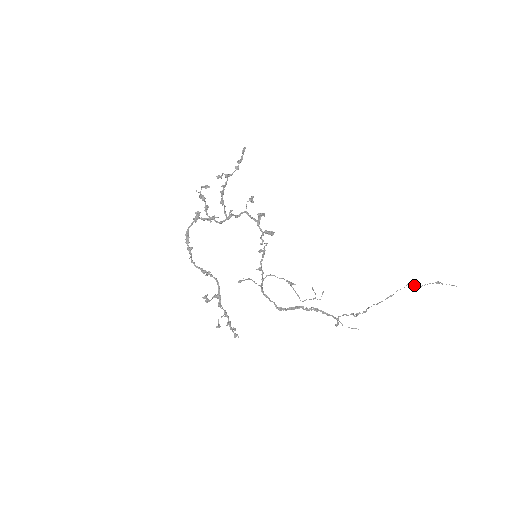
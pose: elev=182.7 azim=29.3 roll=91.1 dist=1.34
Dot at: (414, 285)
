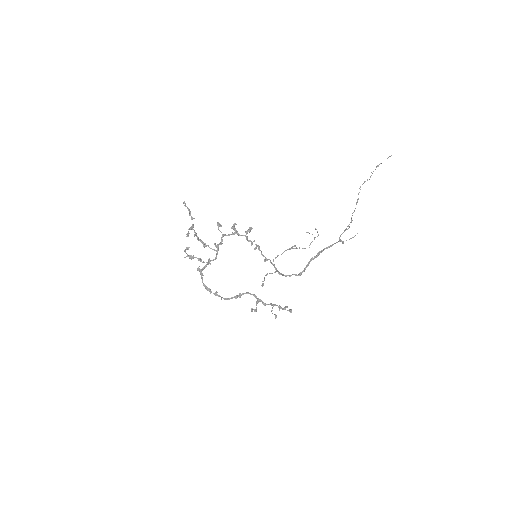
Dot at: occluded
